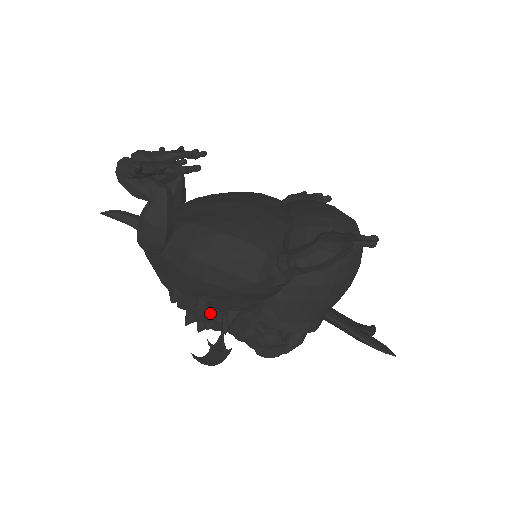
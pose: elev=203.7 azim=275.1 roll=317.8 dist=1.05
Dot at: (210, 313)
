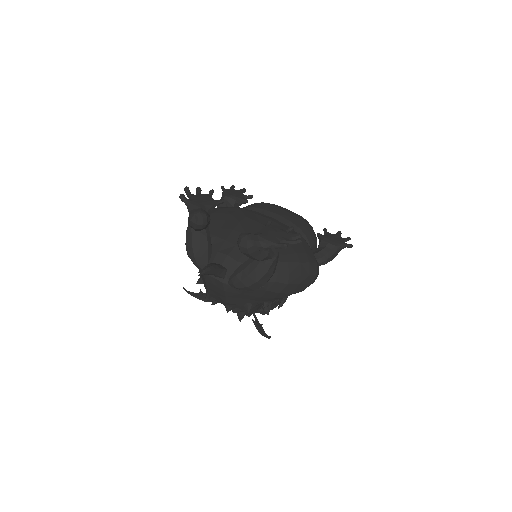
Dot at: (259, 307)
